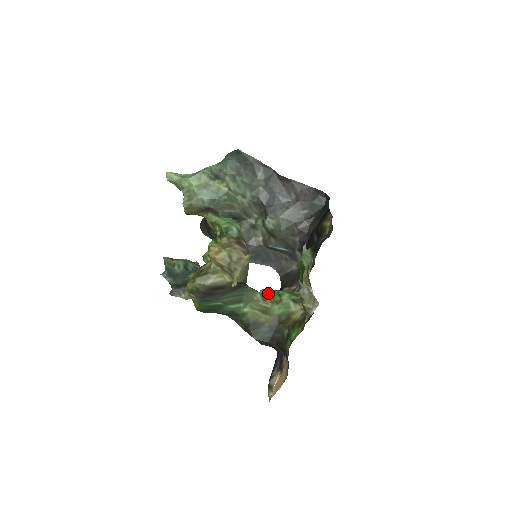
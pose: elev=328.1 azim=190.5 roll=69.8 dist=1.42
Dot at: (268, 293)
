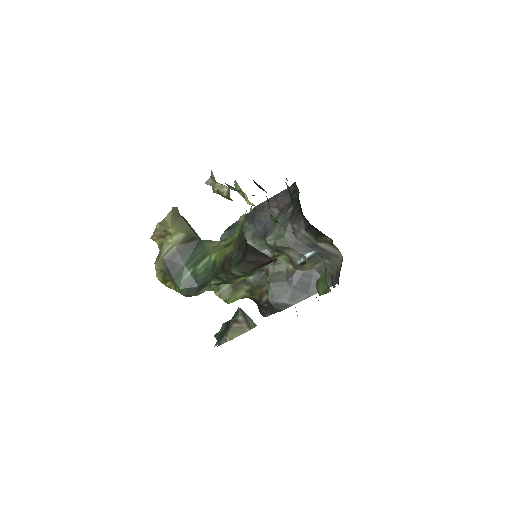
Dot at: occluded
